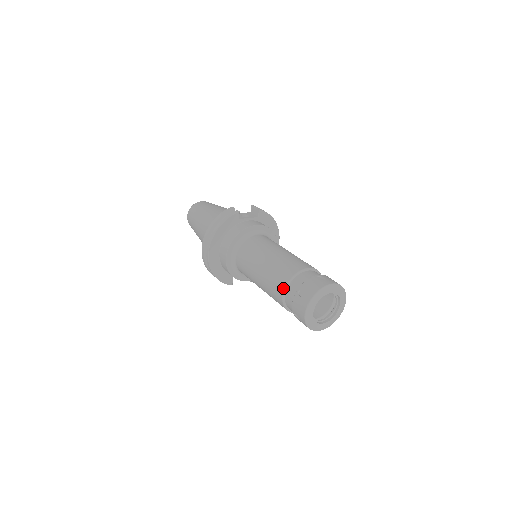
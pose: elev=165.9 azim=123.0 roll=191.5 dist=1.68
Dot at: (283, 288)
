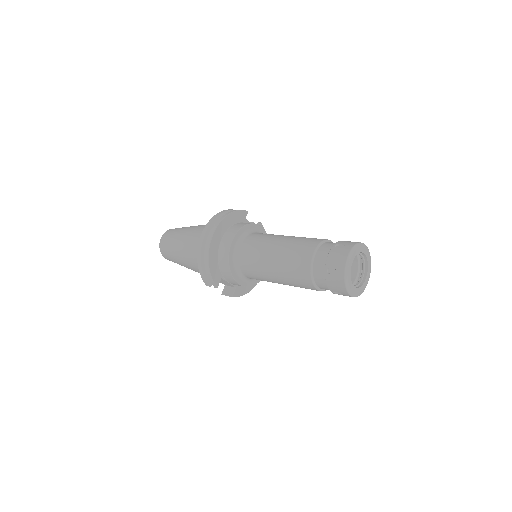
Dot at: (314, 248)
